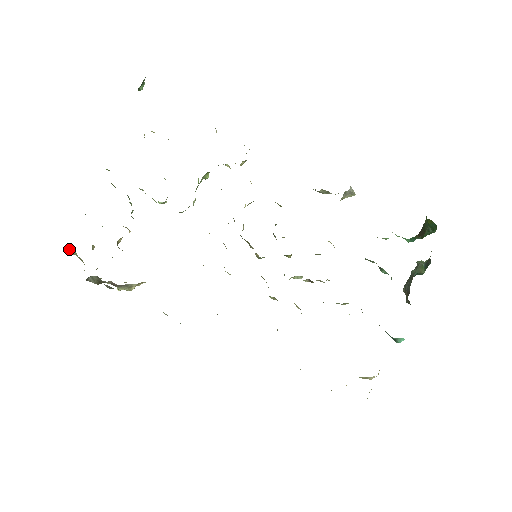
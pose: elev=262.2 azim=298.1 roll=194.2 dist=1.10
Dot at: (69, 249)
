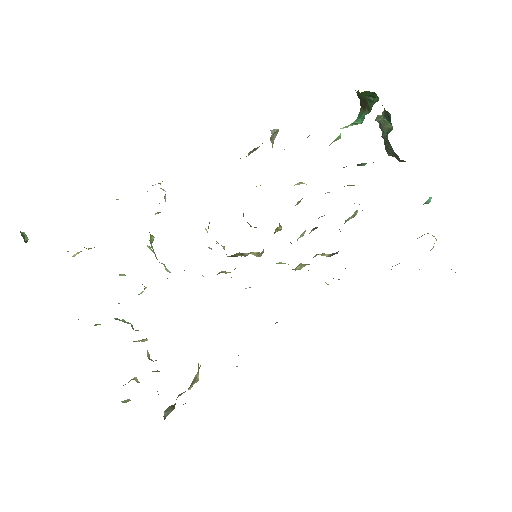
Dot at: (122, 402)
